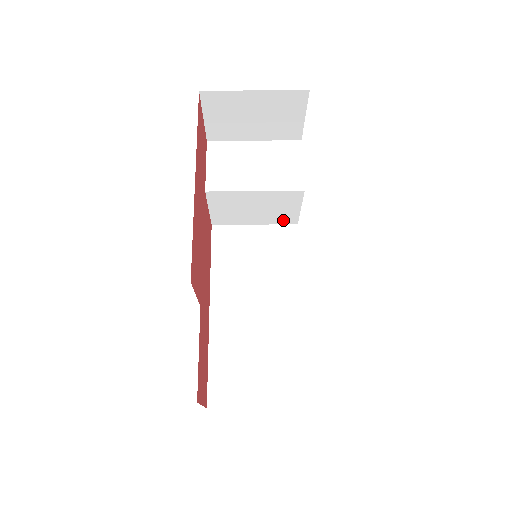
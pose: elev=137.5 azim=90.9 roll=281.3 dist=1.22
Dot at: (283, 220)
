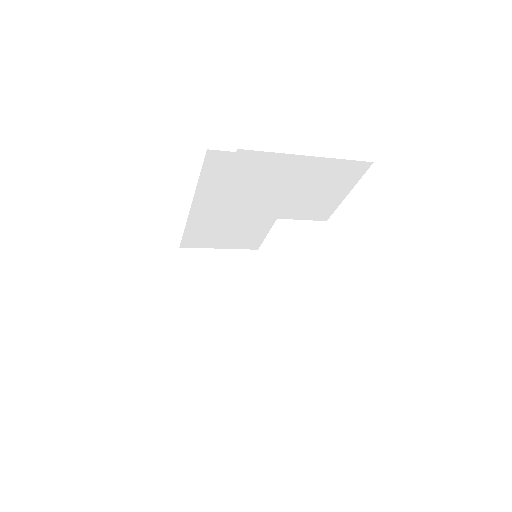
Dot at: (274, 343)
